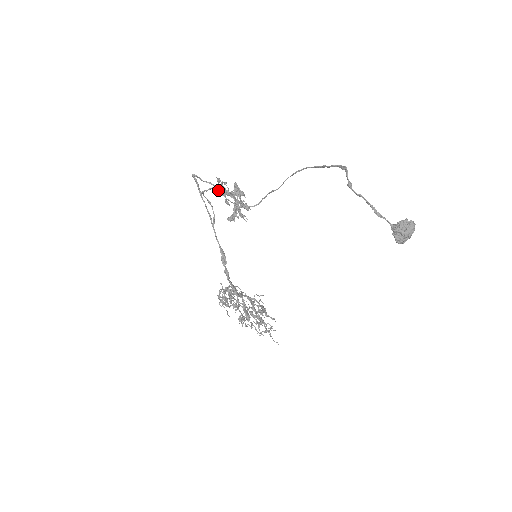
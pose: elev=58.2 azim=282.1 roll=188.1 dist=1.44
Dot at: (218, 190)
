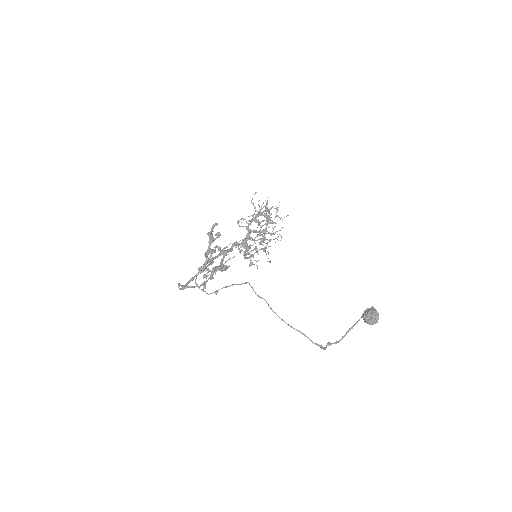
Dot at: (200, 271)
